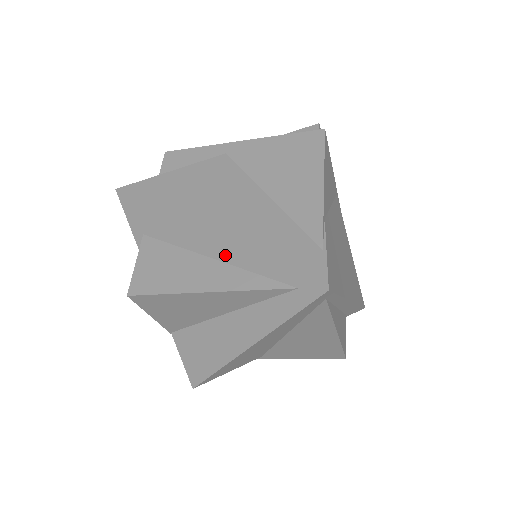
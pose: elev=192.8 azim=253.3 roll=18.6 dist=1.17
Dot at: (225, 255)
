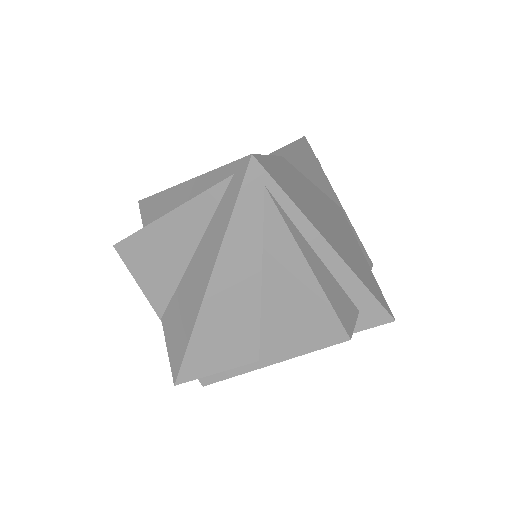
Dot at: (192, 192)
